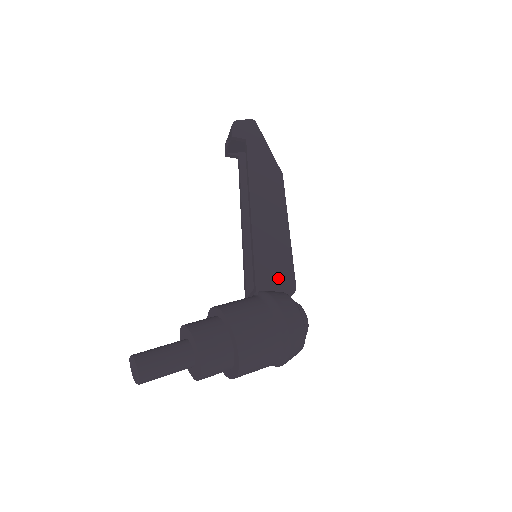
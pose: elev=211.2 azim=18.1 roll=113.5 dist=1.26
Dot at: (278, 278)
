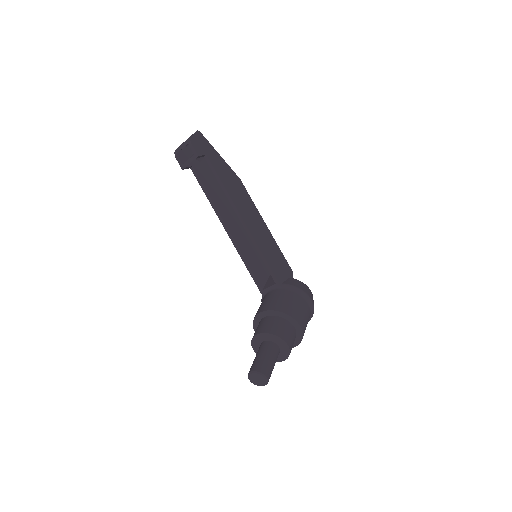
Dot at: (283, 269)
